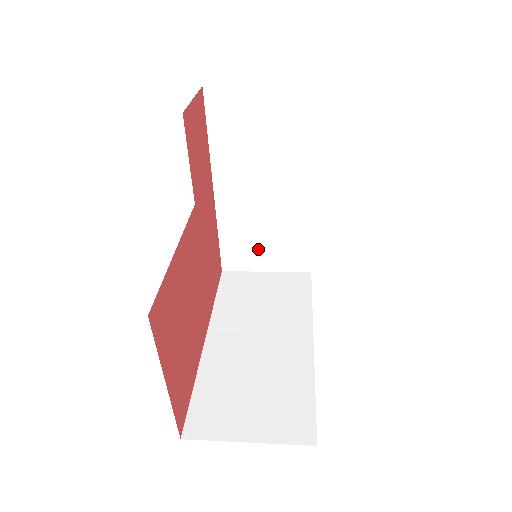
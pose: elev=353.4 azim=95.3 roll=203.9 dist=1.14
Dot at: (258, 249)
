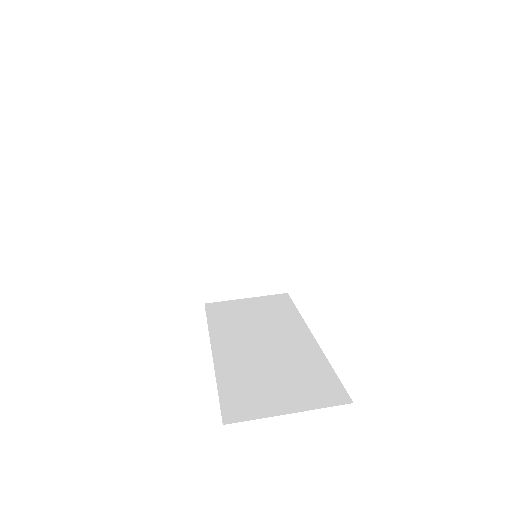
Dot at: (238, 275)
